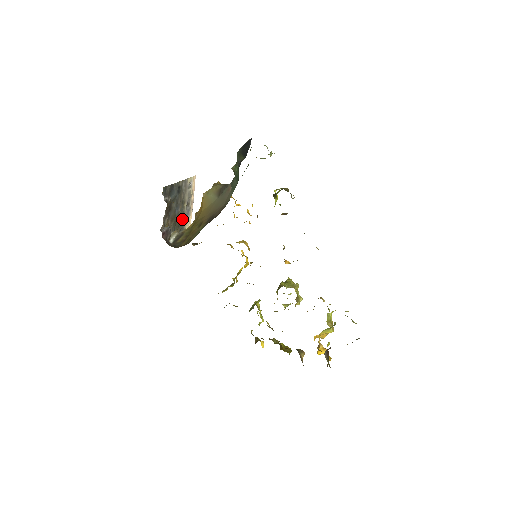
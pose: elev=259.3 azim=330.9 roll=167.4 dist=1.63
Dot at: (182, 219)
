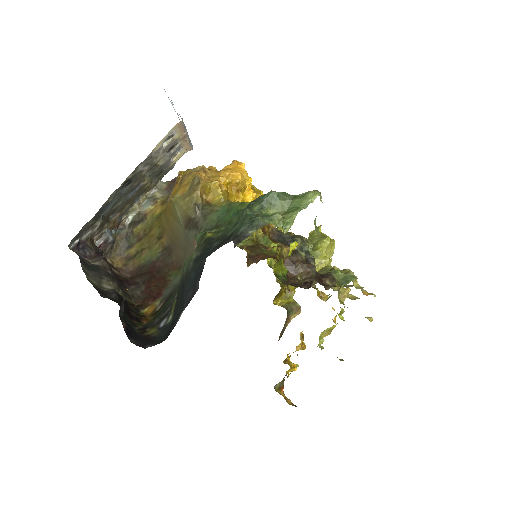
Dot at: (158, 171)
